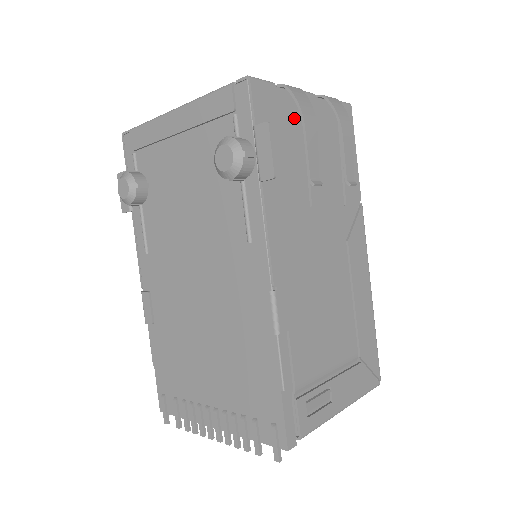
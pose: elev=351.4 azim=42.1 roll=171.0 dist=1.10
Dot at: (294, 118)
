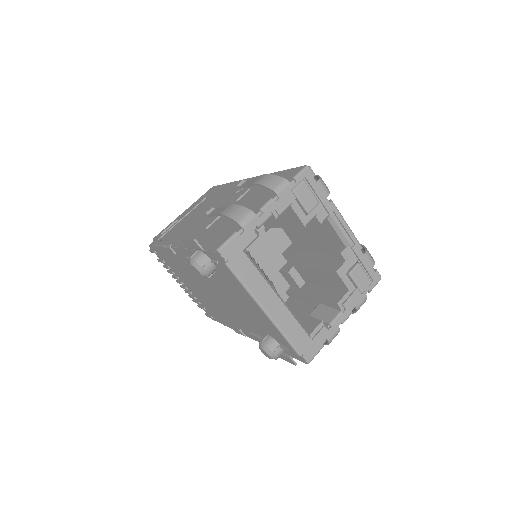
Dot at: occluded
